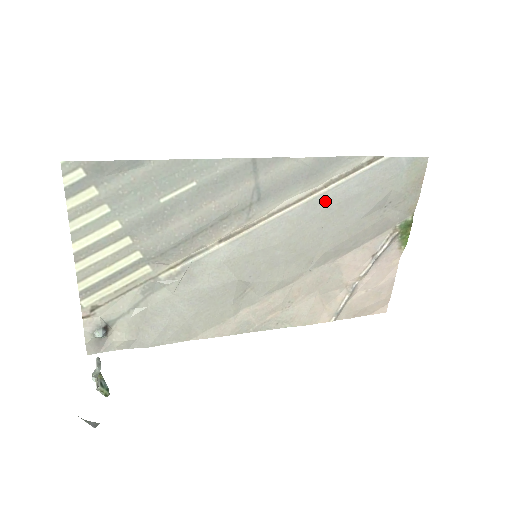
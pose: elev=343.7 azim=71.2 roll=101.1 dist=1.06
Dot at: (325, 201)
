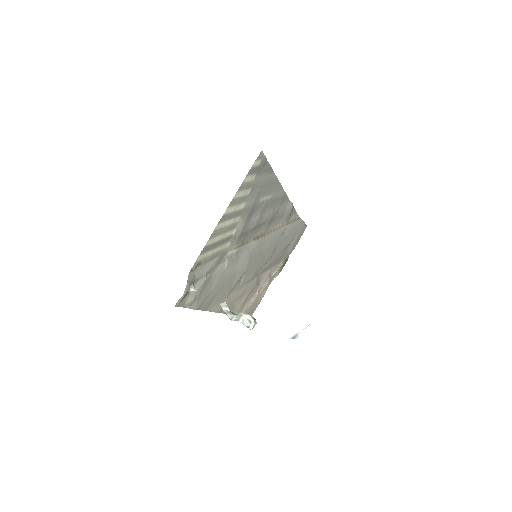
Dot at: (283, 233)
